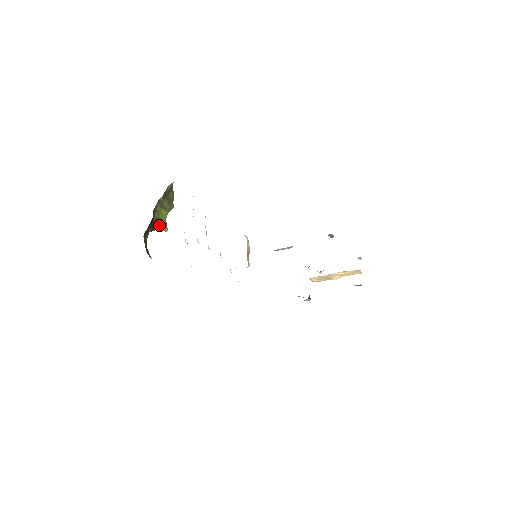
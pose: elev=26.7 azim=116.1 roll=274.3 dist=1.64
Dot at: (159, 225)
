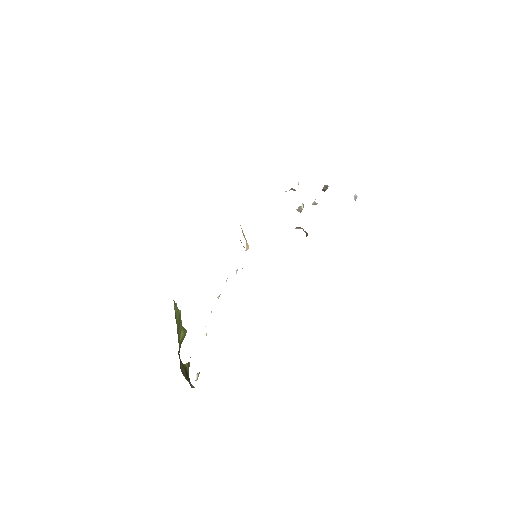
Dot at: occluded
